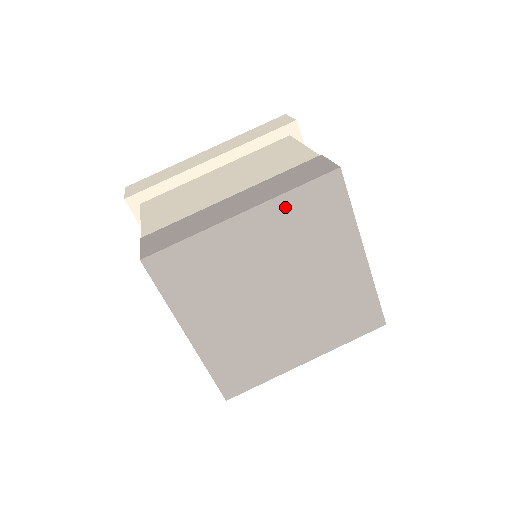
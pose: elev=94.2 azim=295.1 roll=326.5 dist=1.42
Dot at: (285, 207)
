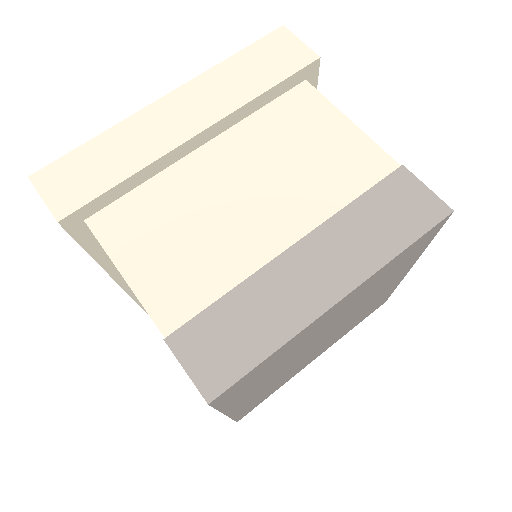
Dot at: (383, 271)
